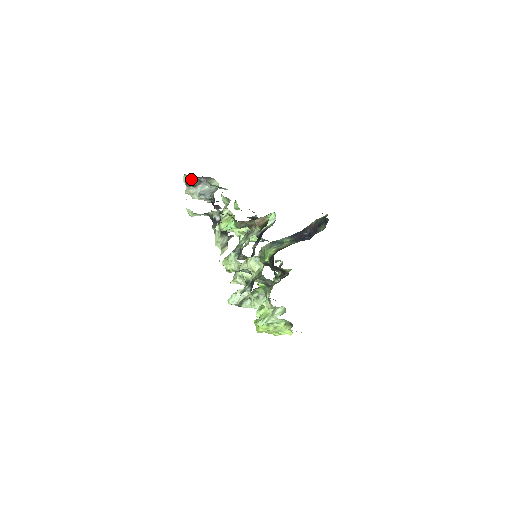
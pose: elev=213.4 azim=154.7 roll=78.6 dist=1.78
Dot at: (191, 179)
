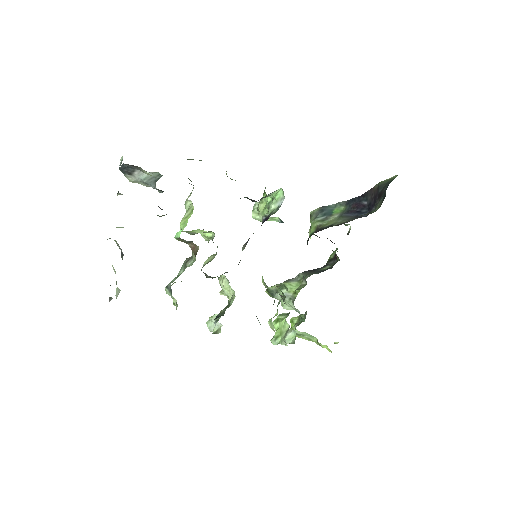
Dot at: (121, 165)
